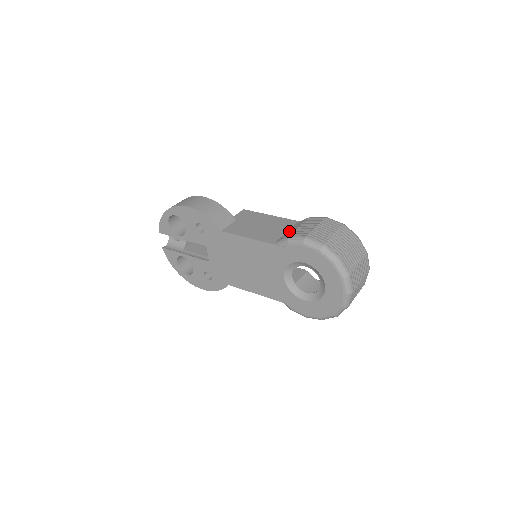
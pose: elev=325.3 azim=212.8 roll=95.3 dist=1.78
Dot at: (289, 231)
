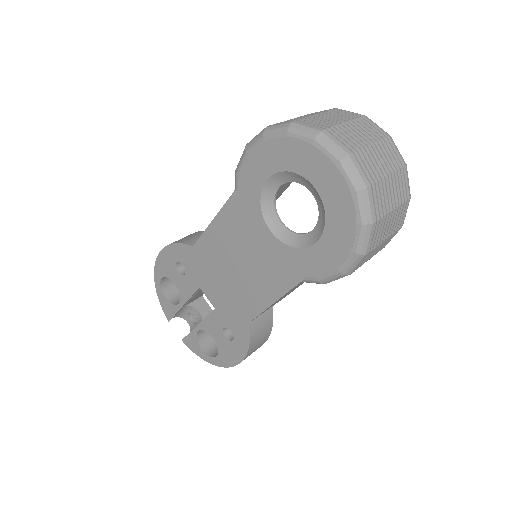
Dot at: occluded
